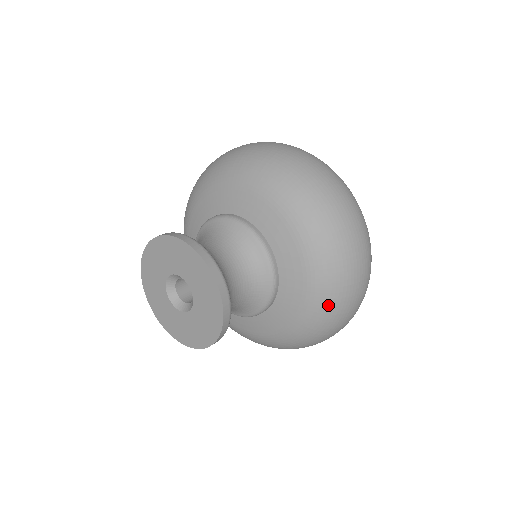
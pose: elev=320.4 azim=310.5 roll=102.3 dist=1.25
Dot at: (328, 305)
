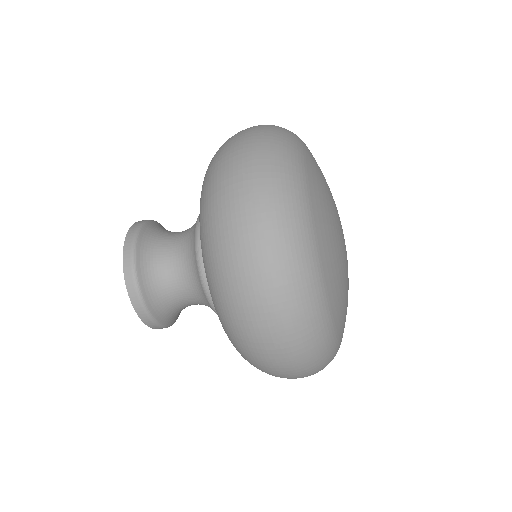
Dot at: (219, 296)
